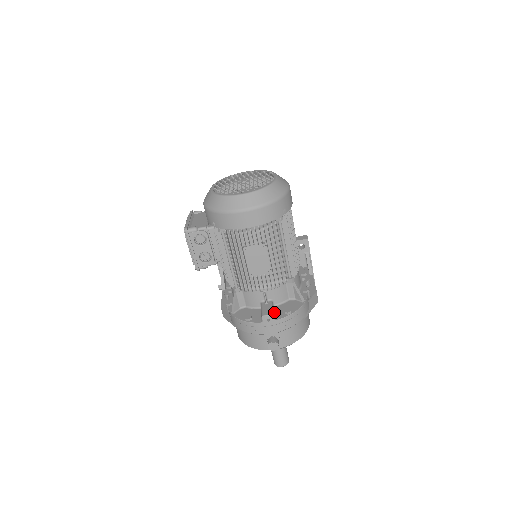
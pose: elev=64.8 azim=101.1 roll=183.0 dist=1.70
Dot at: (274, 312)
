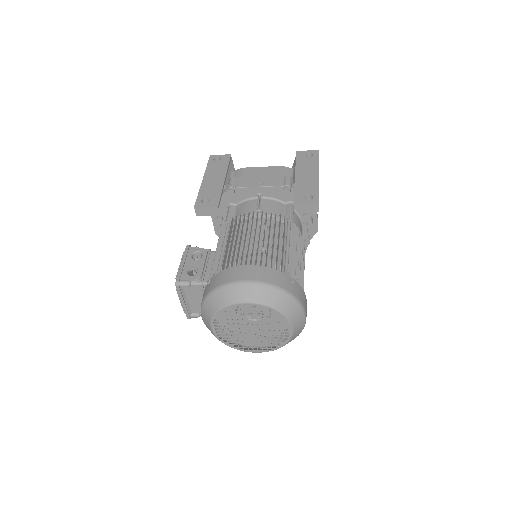
Dot at: occluded
